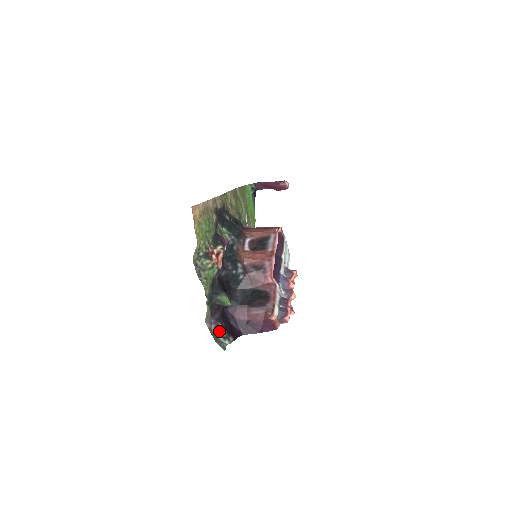
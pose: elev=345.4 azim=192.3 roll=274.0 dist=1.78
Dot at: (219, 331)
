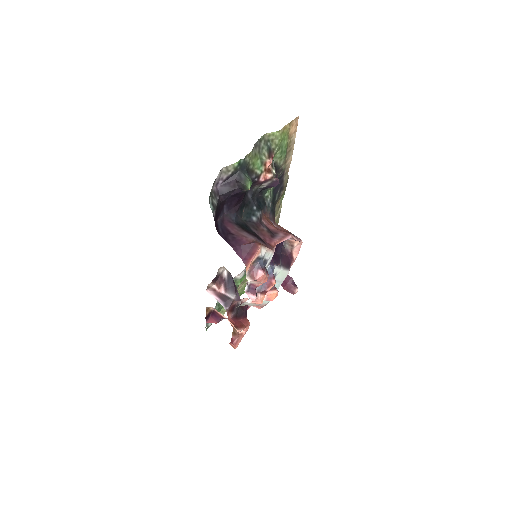
Dot at: (214, 197)
